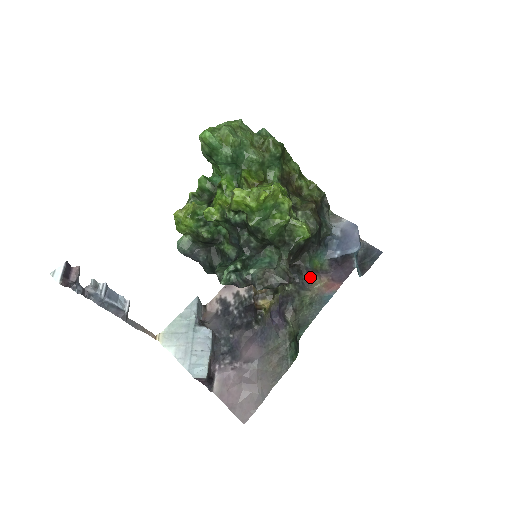
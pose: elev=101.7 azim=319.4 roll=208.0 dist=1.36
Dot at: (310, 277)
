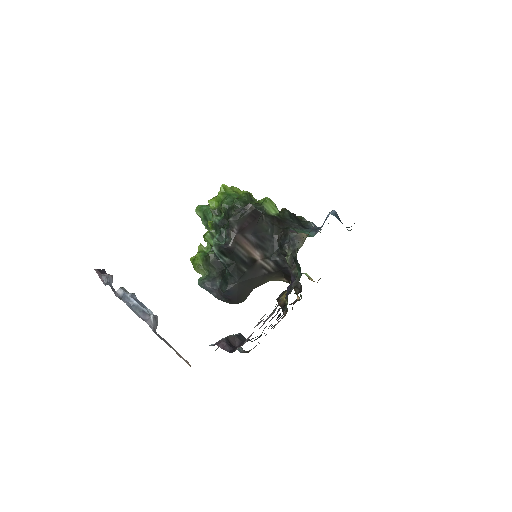
Dot at: (296, 234)
